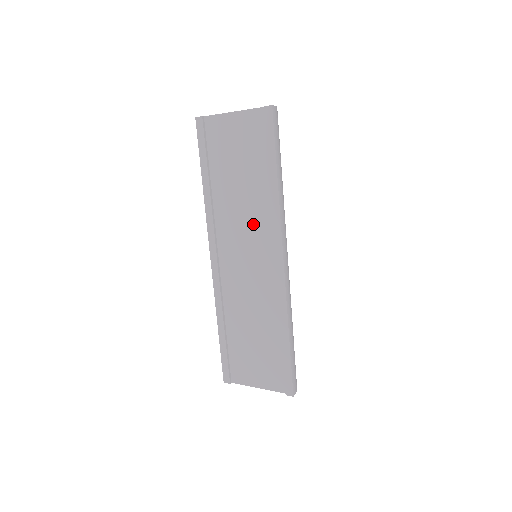
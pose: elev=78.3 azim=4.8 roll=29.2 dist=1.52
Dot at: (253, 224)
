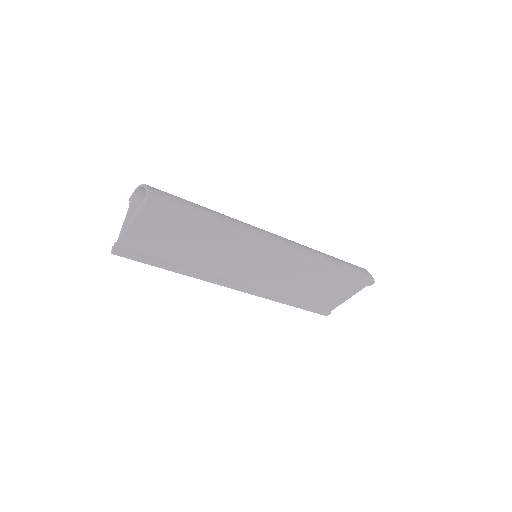
Dot at: (233, 253)
